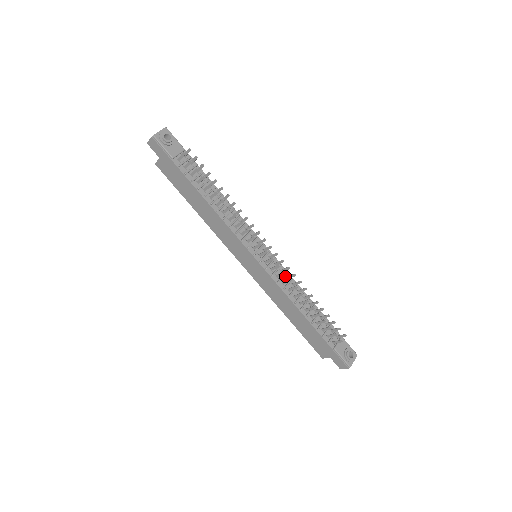
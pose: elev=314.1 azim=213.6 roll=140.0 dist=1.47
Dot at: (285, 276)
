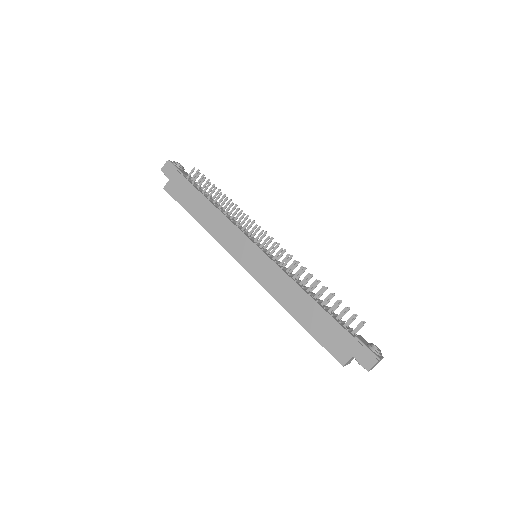
Dot at: occluded
